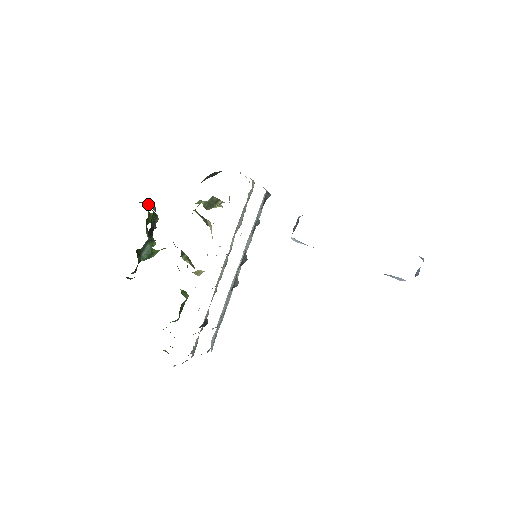
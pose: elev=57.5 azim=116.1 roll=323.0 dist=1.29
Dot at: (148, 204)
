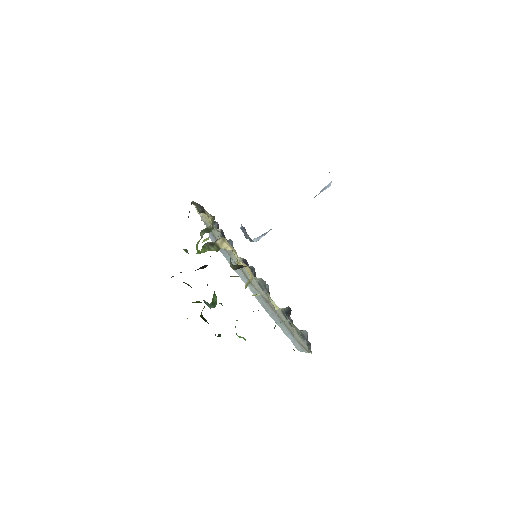
Dot at: occluded
